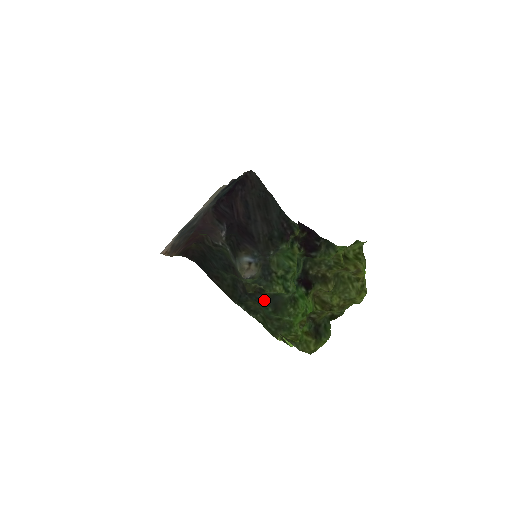
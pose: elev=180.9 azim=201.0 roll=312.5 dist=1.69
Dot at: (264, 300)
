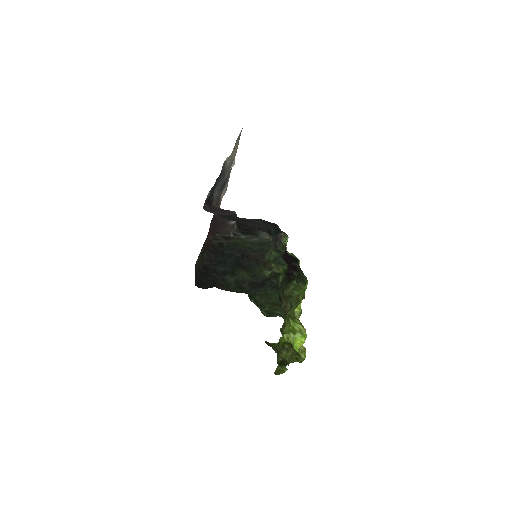
Dot at: (277, 285)
